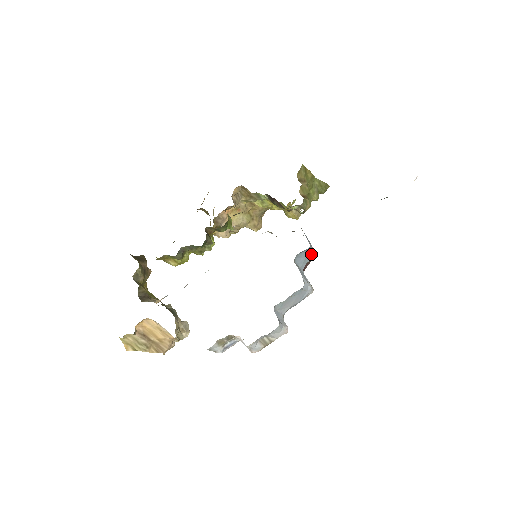
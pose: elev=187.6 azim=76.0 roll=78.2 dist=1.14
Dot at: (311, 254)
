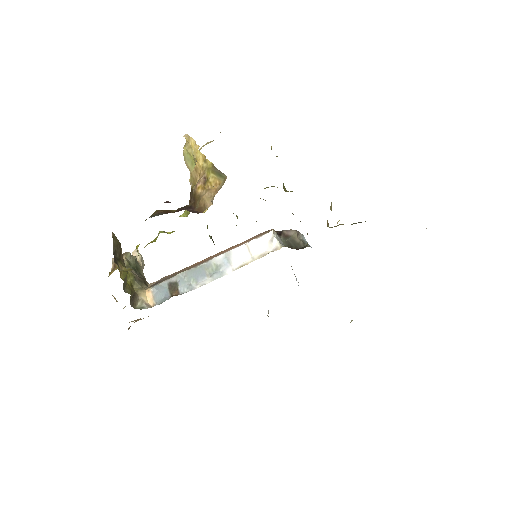
Dot at: occluded
